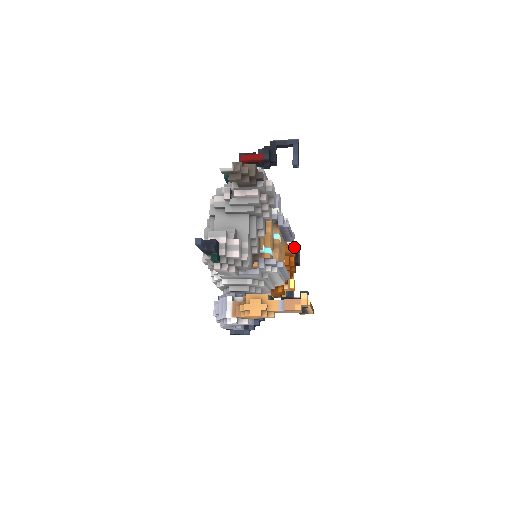
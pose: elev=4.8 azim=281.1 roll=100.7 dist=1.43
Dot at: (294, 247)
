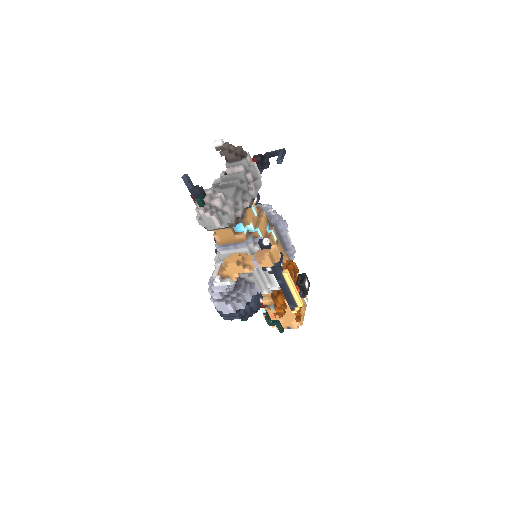
Dot at: (302, 274)
